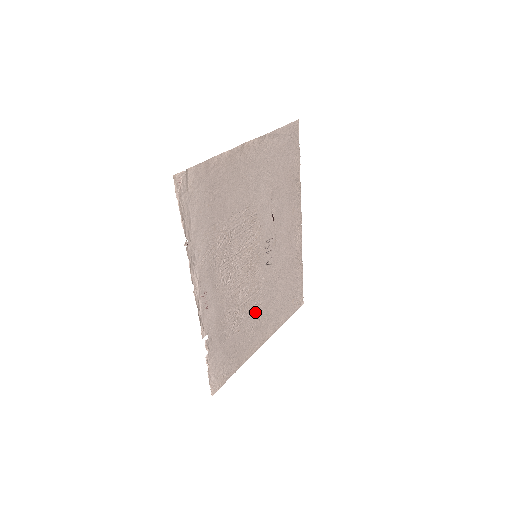
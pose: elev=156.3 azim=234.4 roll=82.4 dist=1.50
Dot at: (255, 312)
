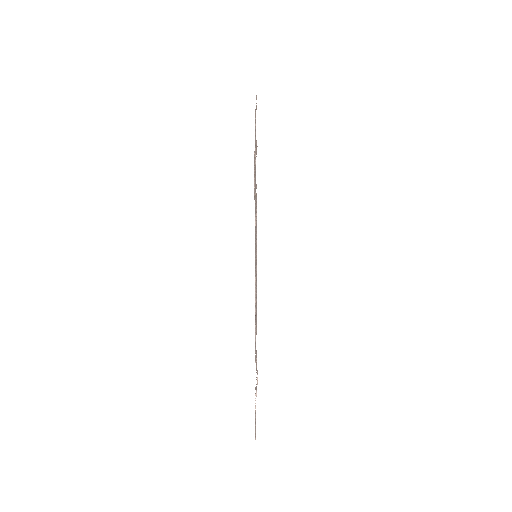
Dot at: occluded
